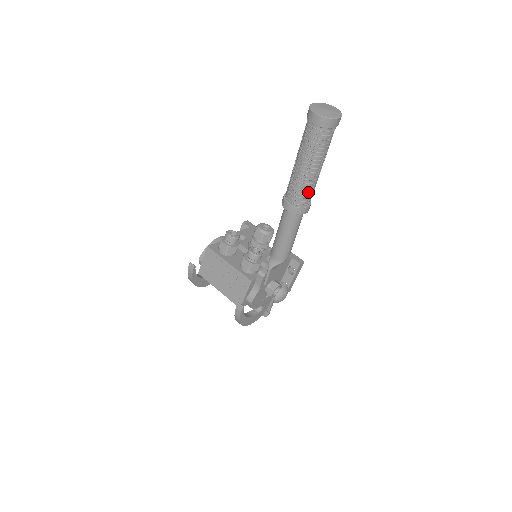
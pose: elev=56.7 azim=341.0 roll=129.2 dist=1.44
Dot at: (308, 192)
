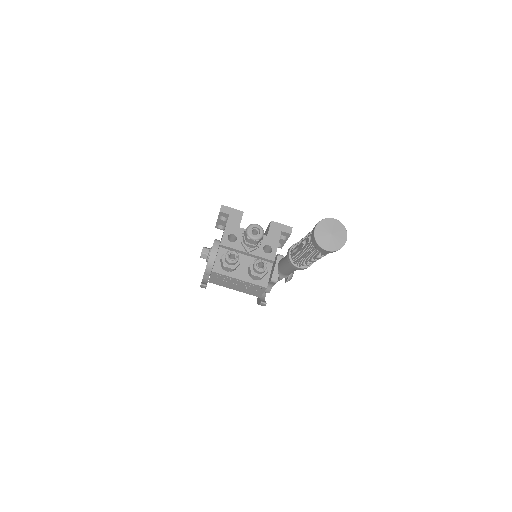
Dot at: occluded
